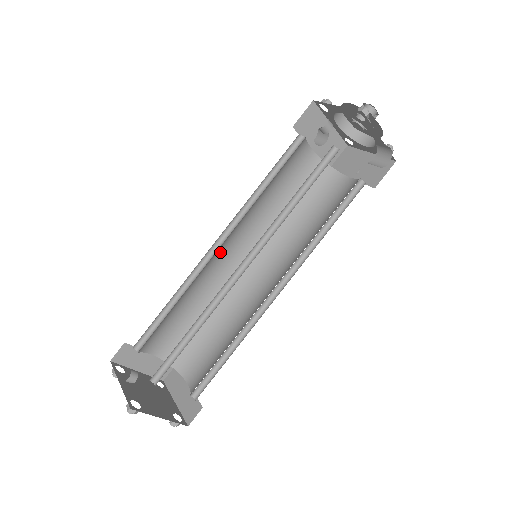
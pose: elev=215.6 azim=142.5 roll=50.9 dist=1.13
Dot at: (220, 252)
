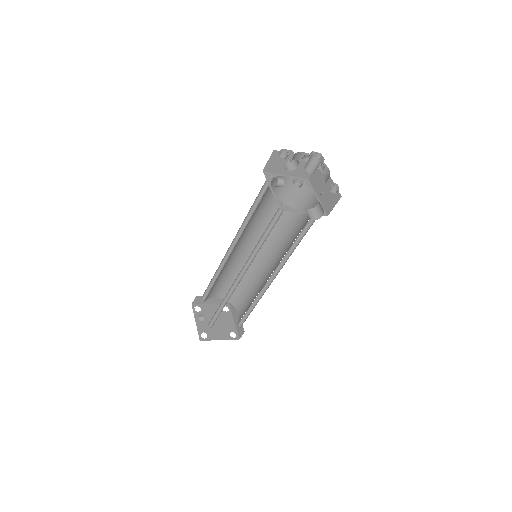
Dot at: (236, 248)
